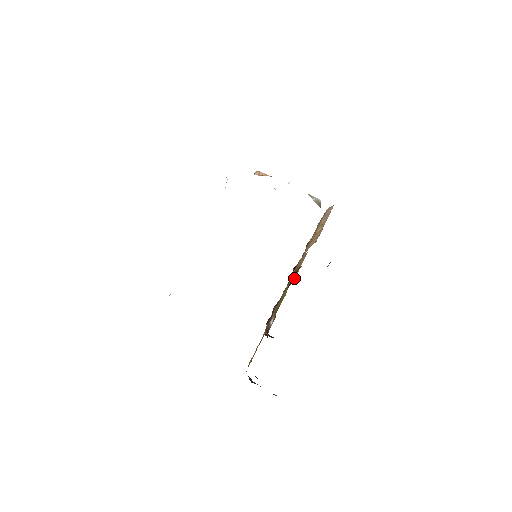
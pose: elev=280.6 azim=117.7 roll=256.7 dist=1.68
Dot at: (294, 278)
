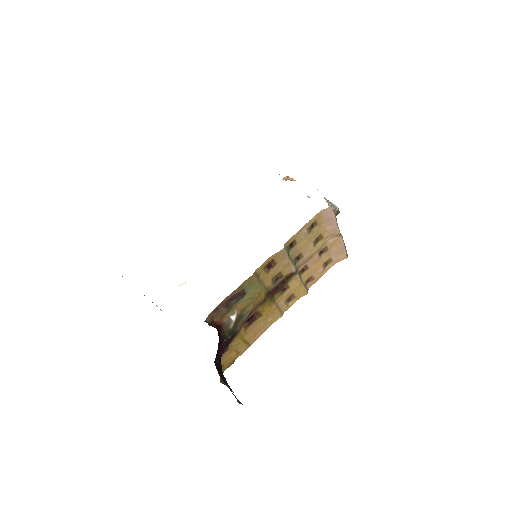
Dot at: (301, 289)
